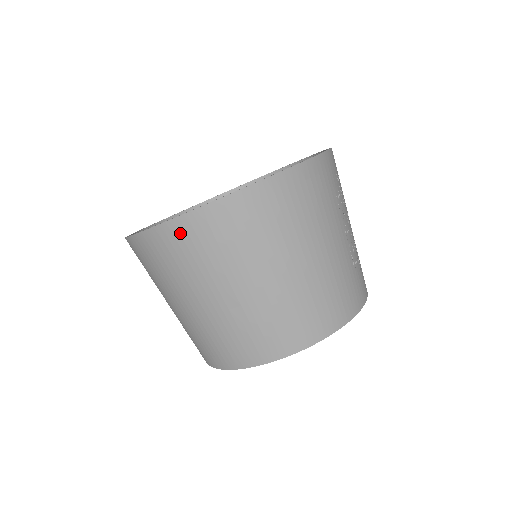
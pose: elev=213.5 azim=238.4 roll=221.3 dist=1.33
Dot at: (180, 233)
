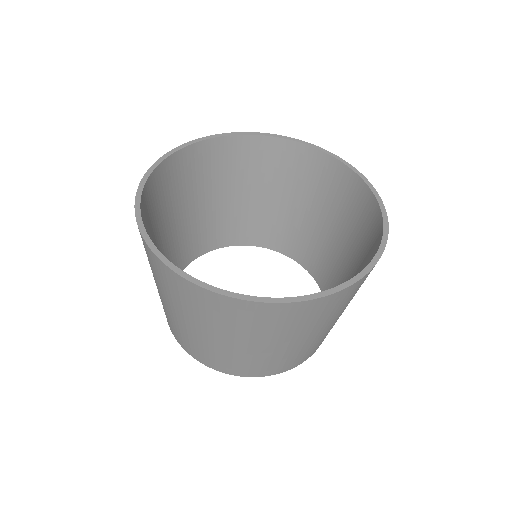
Dot at: (264, 311)
